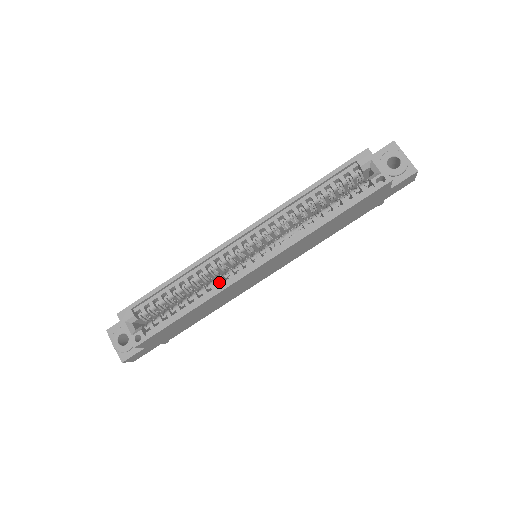
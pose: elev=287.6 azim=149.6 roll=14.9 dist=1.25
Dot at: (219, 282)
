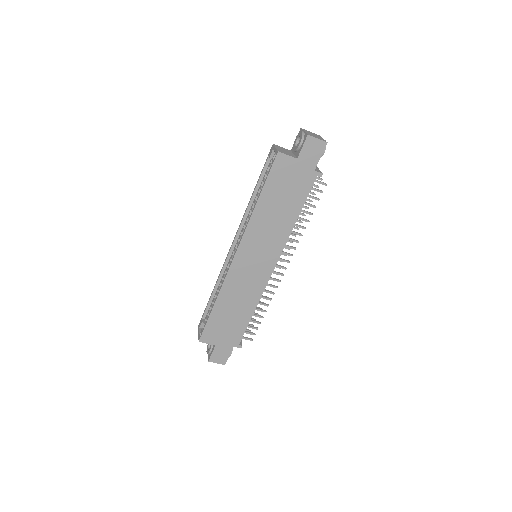
Dot at: occluded
